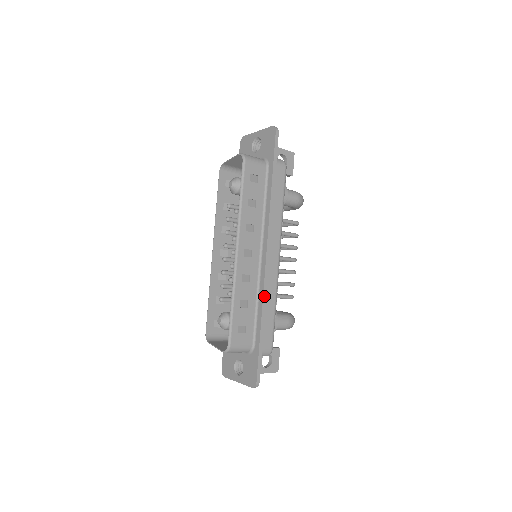
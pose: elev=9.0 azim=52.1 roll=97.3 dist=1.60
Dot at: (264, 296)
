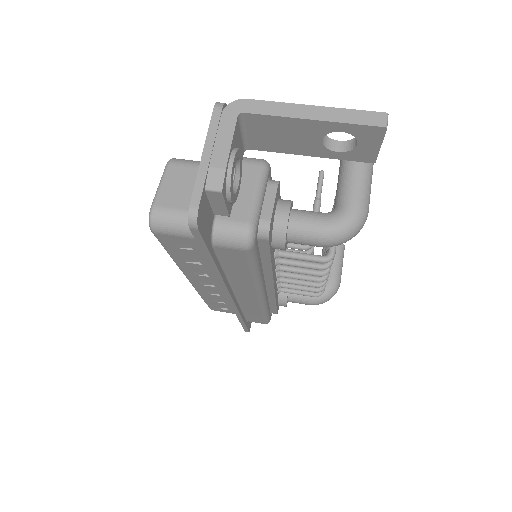
Dot at: (237, 313)
